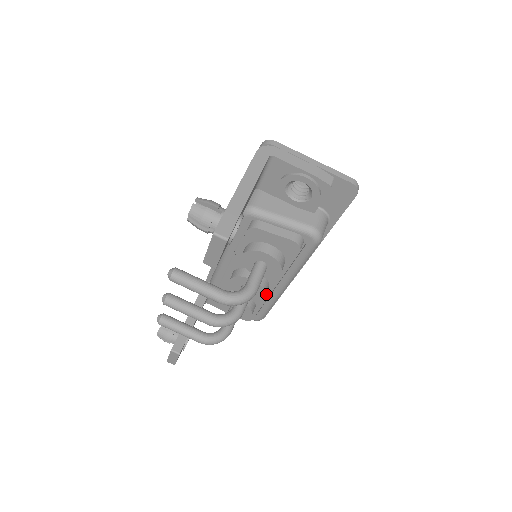
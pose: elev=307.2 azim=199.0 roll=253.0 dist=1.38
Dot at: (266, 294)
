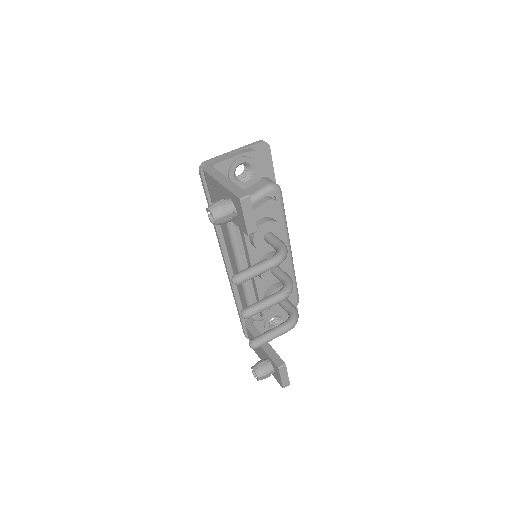
Dot at: occluded
